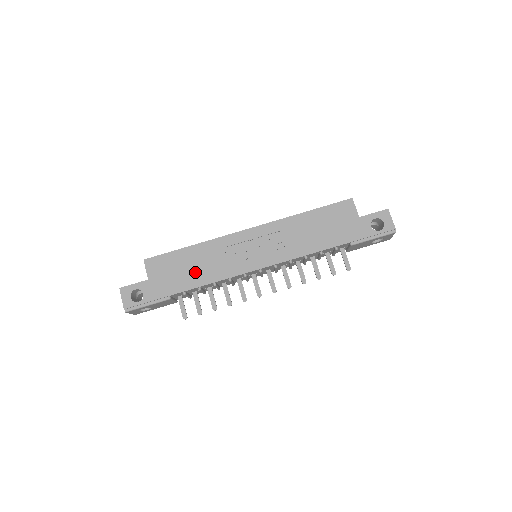
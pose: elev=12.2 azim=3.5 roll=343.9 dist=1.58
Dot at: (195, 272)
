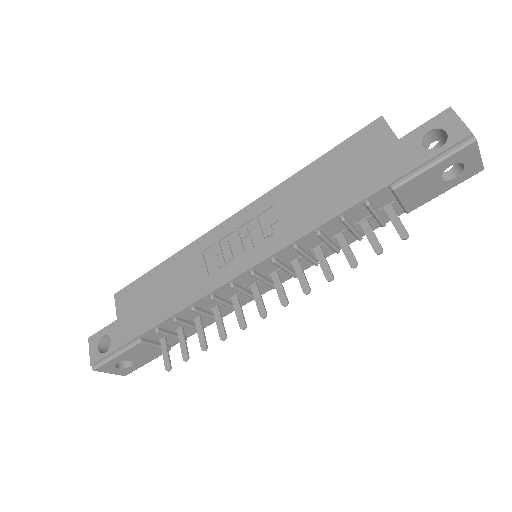
Dot at: (167, 296)
